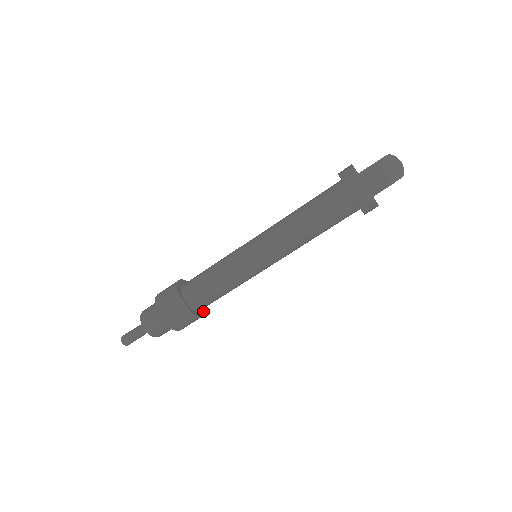
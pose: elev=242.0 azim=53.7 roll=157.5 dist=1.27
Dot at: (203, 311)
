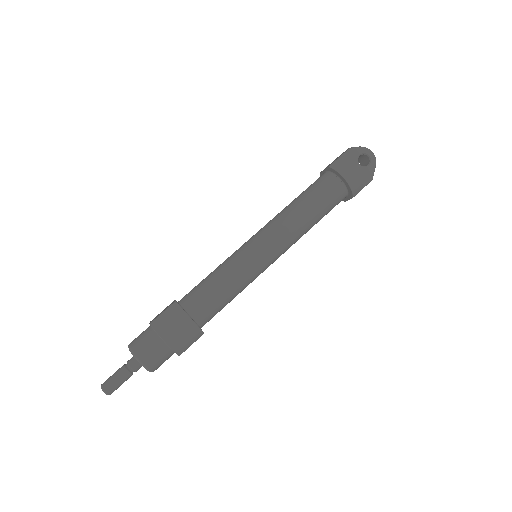
Dot at: (195, 322)
